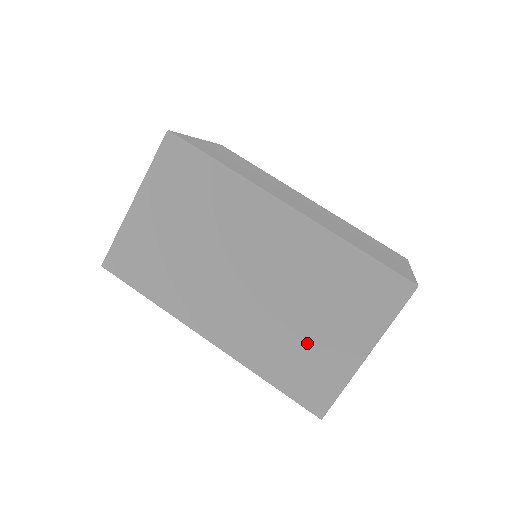
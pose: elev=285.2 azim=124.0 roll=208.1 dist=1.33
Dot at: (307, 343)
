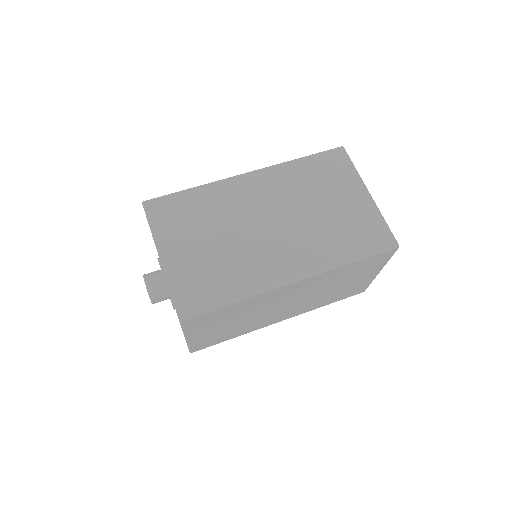
Dot at: (340, 219)
